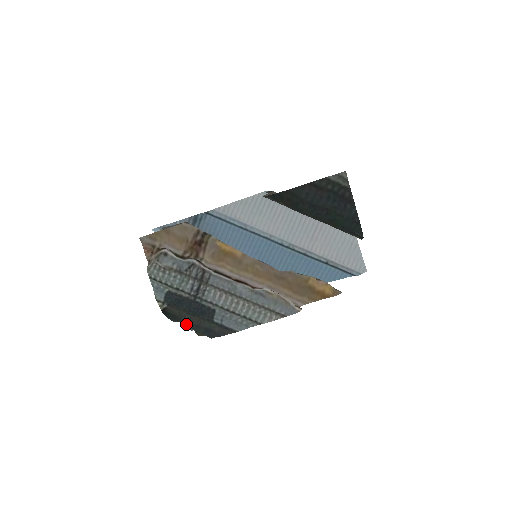
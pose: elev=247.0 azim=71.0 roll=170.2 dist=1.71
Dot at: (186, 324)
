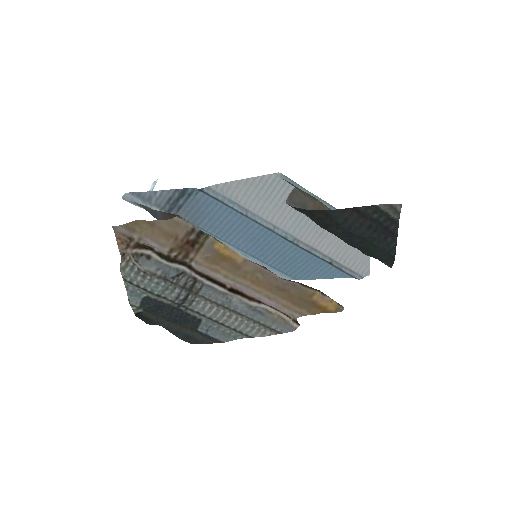
Dot at: occluded
